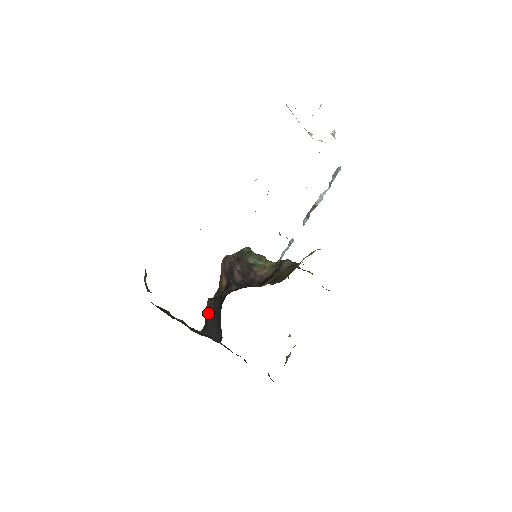
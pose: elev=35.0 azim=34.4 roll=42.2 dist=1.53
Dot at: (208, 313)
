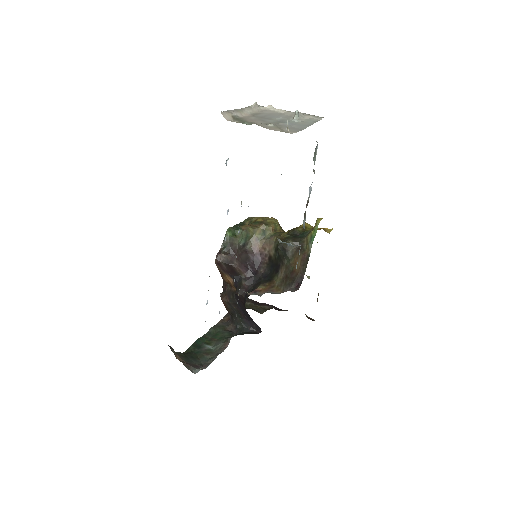
Dot at: (229, 308)
